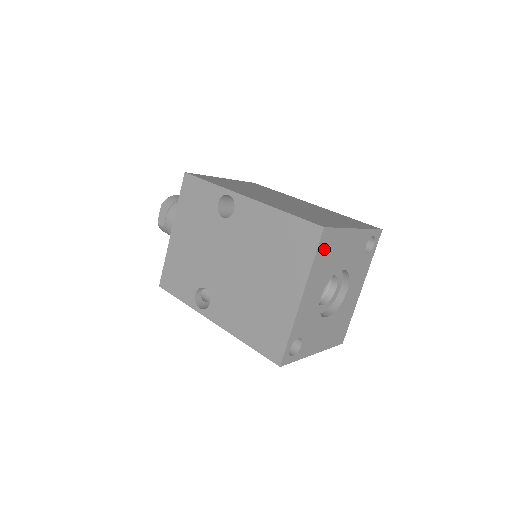
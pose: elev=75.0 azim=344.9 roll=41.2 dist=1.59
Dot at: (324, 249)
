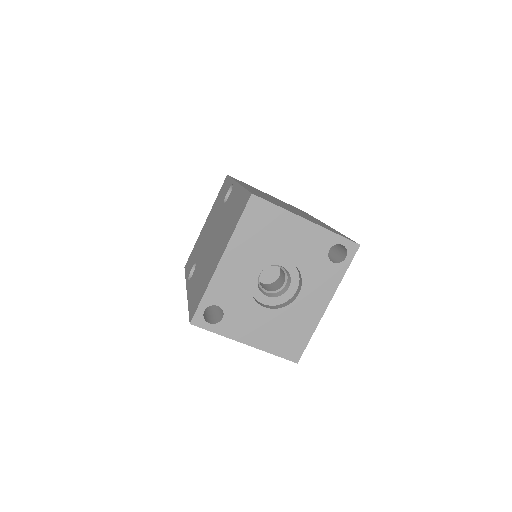
Dot at: (254, 219)
